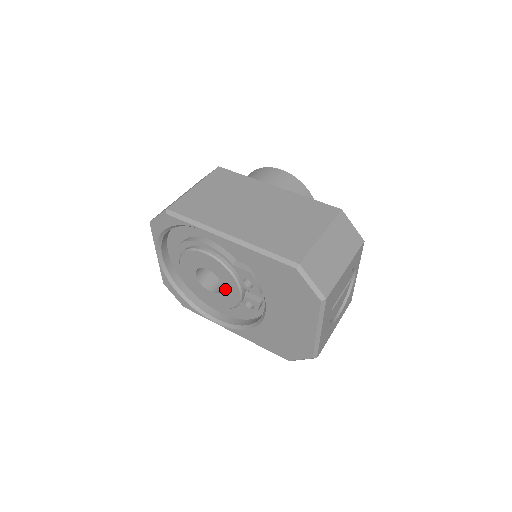
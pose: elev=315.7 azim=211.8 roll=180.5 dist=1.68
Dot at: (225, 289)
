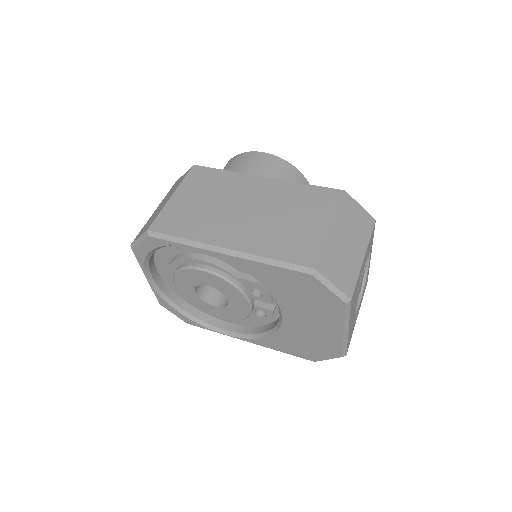
Dot at: (231, 302)
